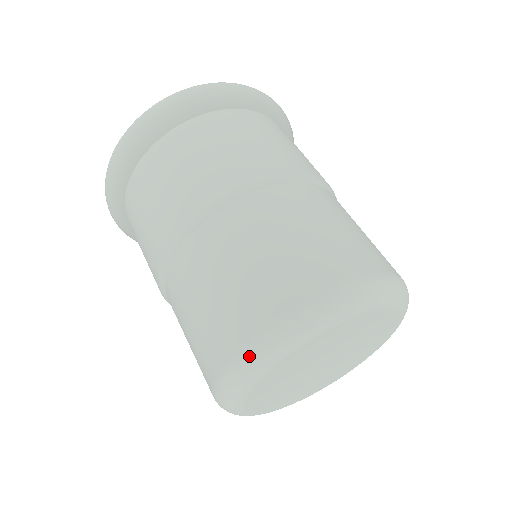
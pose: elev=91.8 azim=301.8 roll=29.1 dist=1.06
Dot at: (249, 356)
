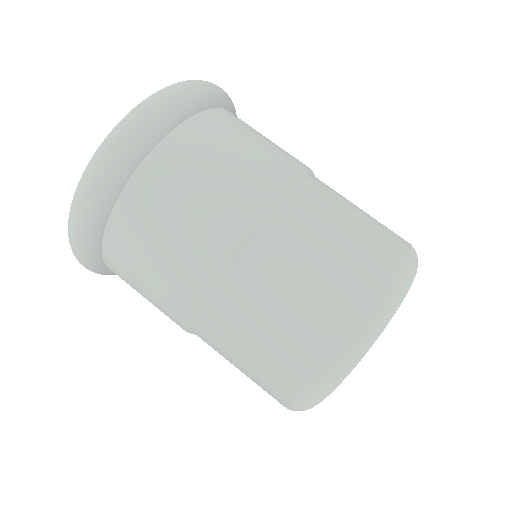
Dot at: (326, 382)
